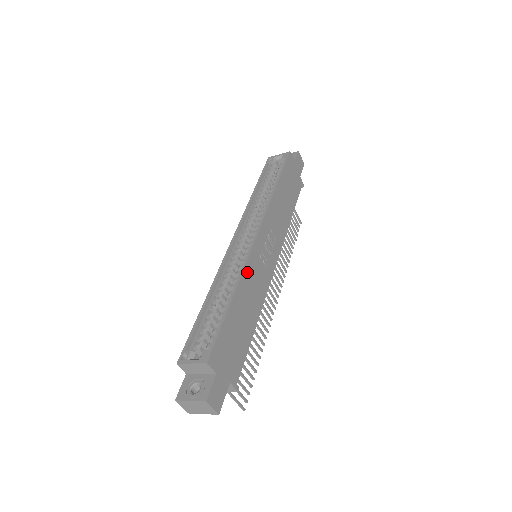
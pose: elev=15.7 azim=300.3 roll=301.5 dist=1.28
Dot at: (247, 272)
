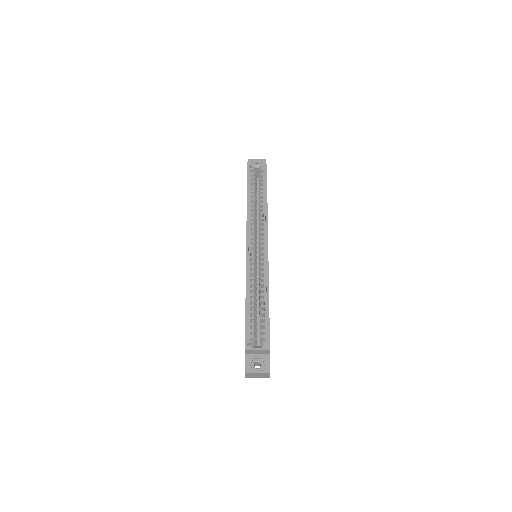
Dot at: (268, 278)
